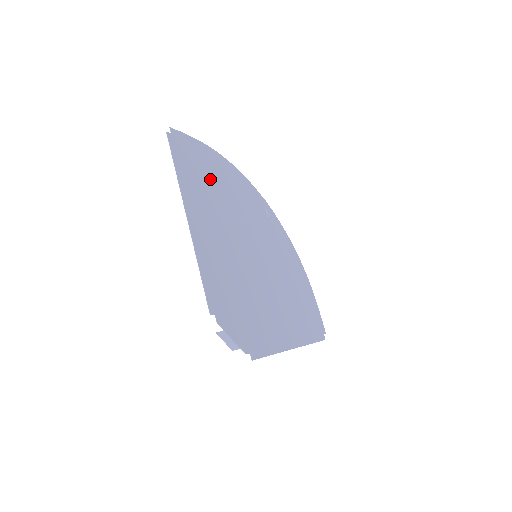
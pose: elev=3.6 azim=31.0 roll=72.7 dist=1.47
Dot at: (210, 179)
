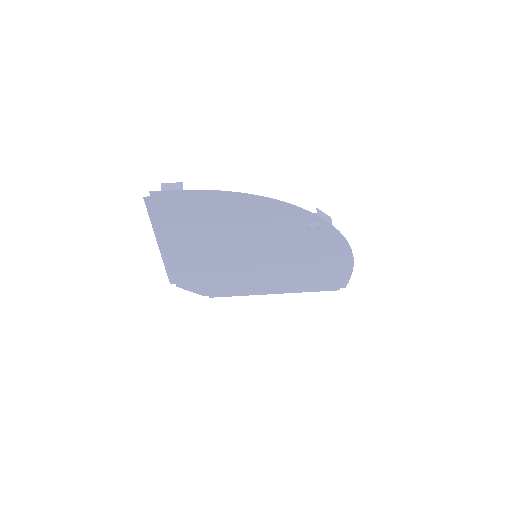
Dot at: (206, 218)
